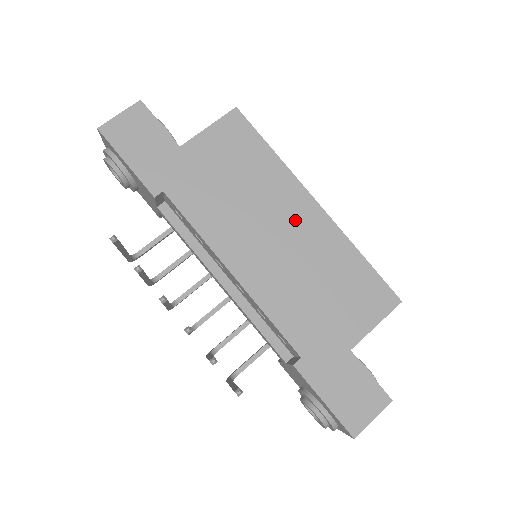
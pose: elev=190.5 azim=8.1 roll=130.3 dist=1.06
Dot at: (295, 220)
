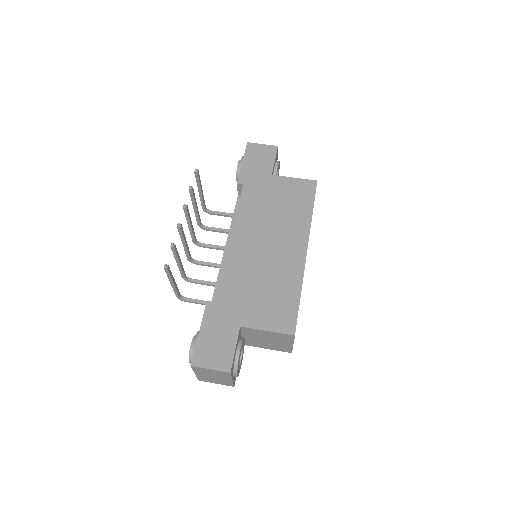
Dot at: (286, 247)
